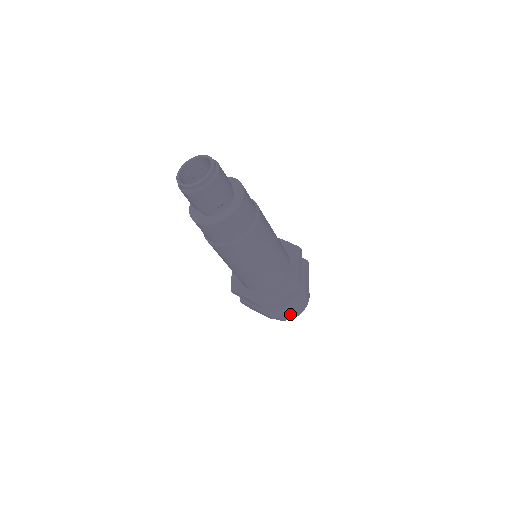
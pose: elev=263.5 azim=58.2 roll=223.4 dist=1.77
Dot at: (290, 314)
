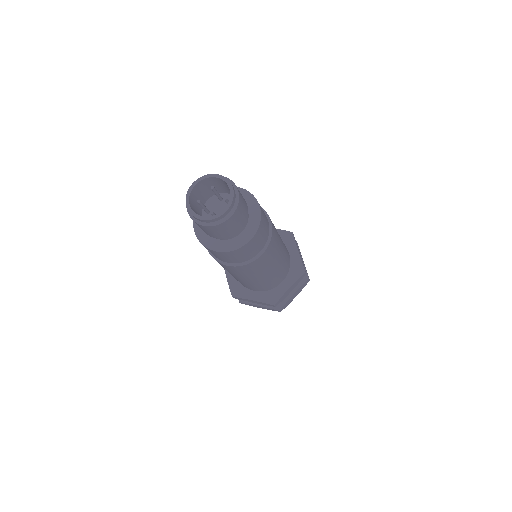
Dot at: occluded
